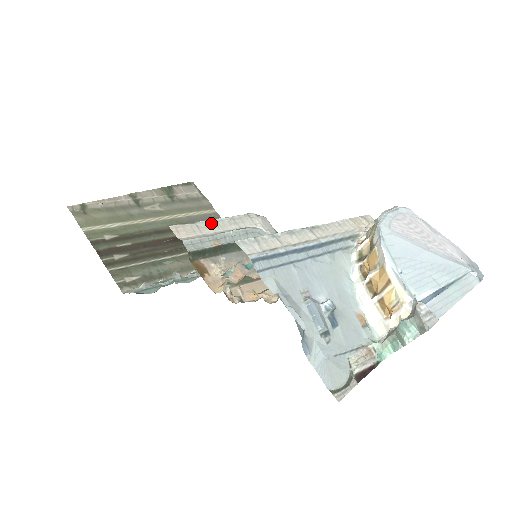
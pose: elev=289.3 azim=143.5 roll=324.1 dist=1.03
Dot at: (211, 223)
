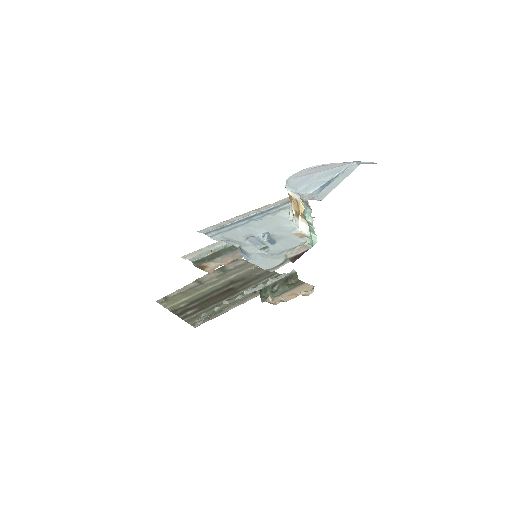
Dot at: (209, 246)
